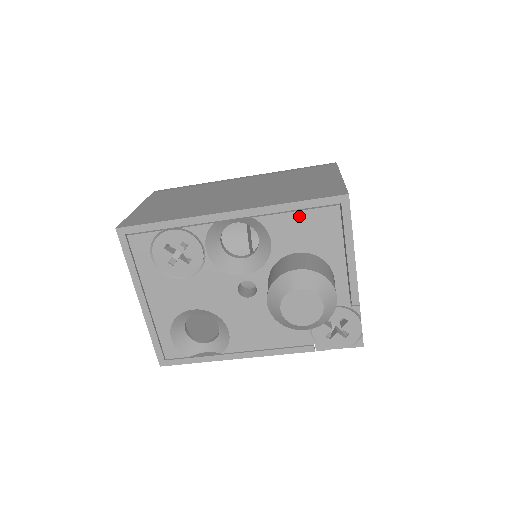
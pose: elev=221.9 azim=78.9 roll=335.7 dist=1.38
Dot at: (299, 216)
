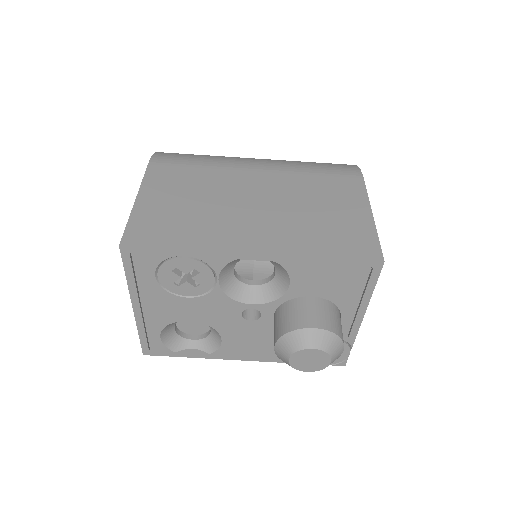
Dot at: (327, 270)
